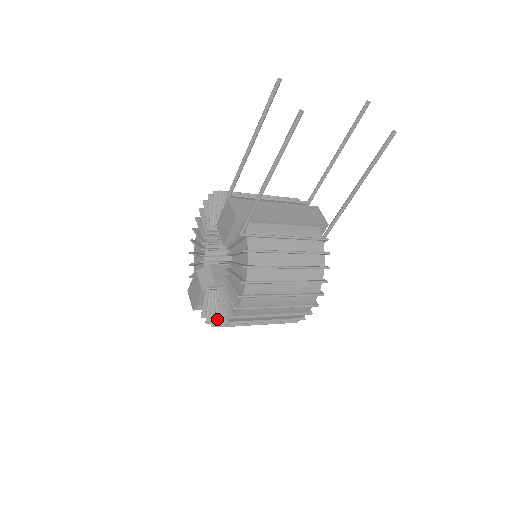
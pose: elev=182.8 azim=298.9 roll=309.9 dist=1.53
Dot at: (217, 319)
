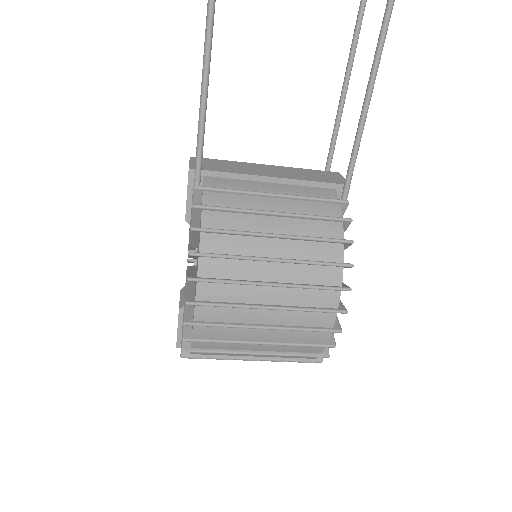
Dot at: occluded
